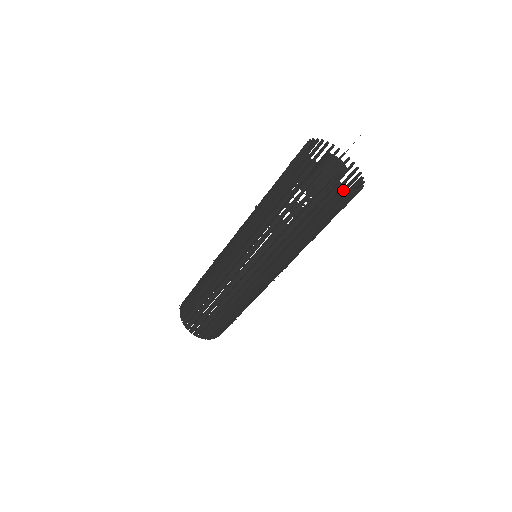
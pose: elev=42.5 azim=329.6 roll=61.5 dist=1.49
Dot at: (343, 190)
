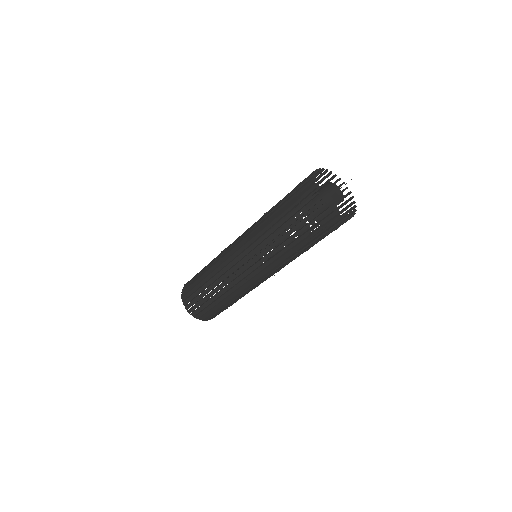
Dot at: (333, 213)
